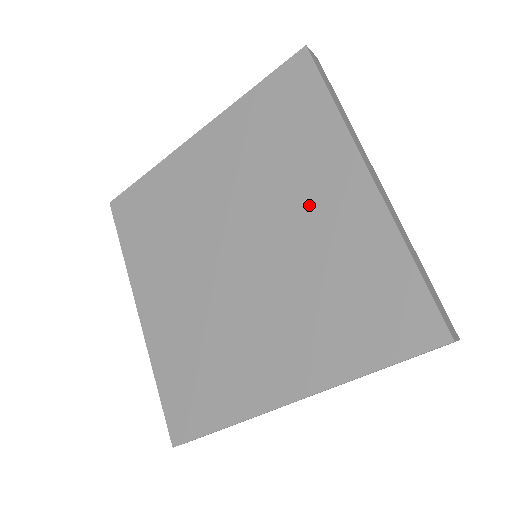
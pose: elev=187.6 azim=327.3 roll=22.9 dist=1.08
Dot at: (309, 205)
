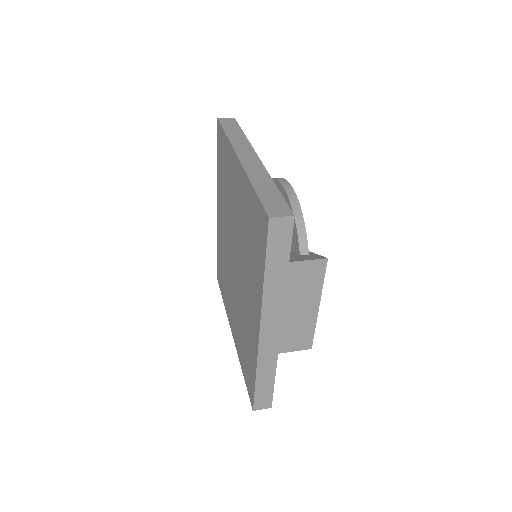
Dot at: (248, 294)
